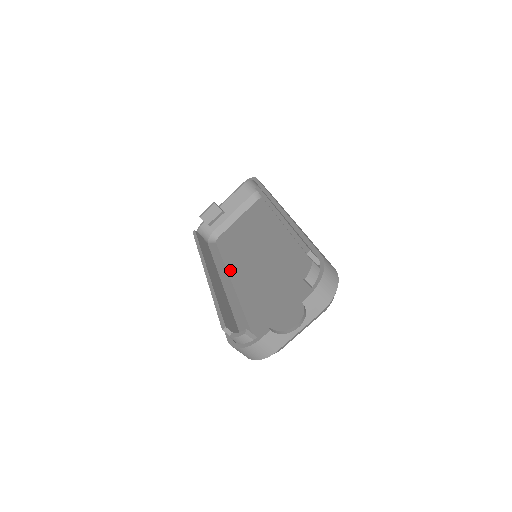
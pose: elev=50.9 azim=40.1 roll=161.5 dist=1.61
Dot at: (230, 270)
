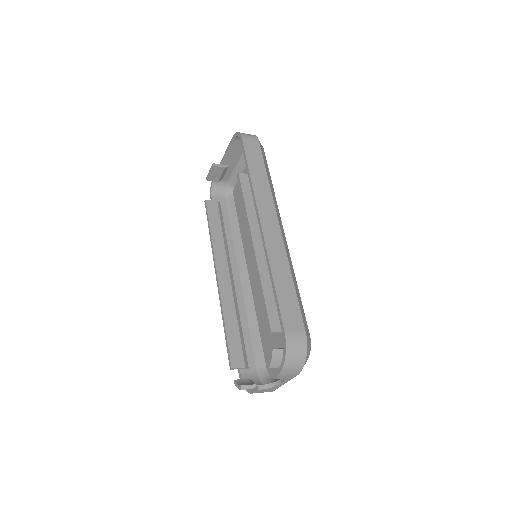
Dot at: (245, 249)
